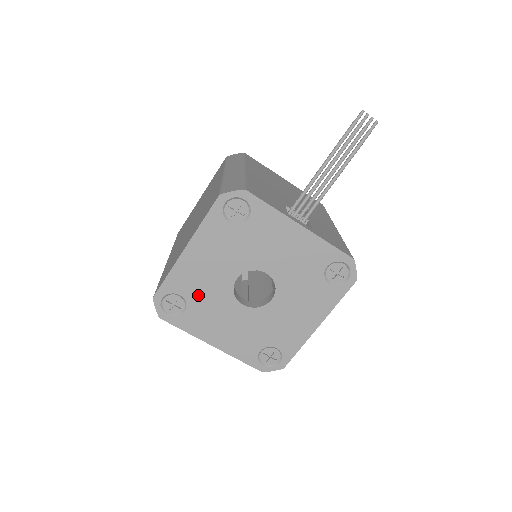
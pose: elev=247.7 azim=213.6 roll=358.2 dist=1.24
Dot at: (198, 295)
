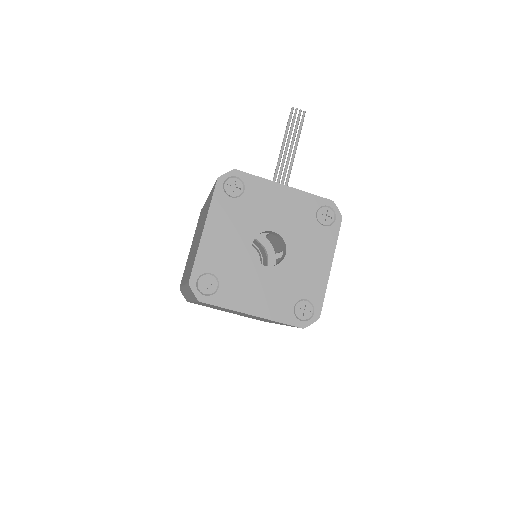
Dot at: (226, 268)
